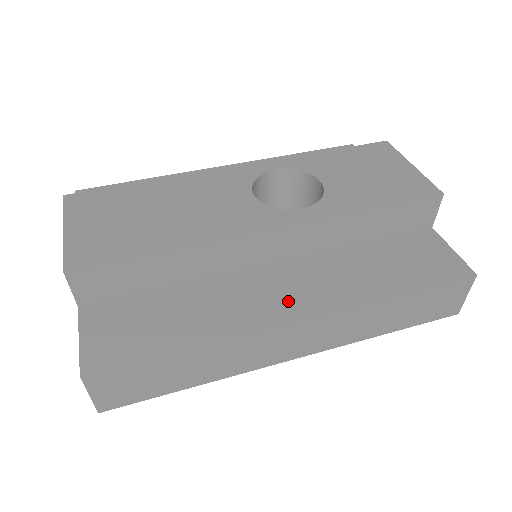
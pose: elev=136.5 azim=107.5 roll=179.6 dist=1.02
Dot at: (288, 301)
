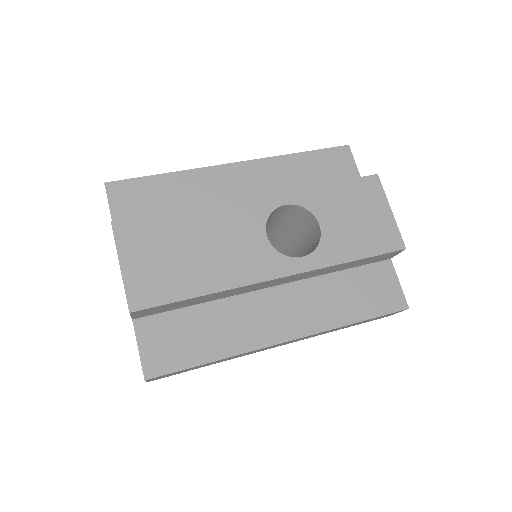
Dot at: (282, 324)
